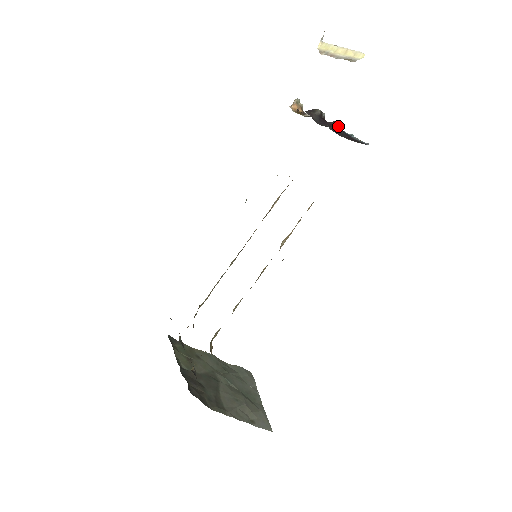
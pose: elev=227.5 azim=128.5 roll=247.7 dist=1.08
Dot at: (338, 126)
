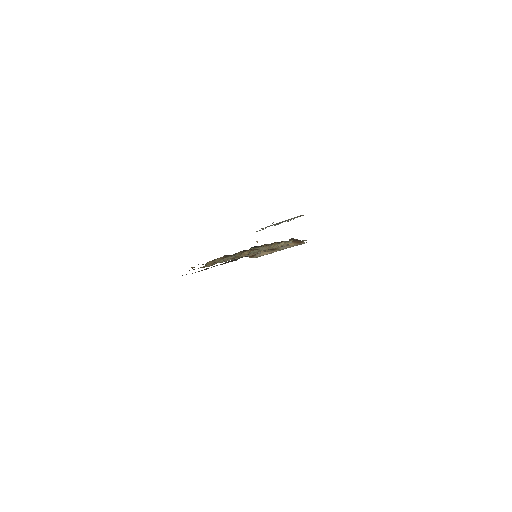
Dot at: occluded
